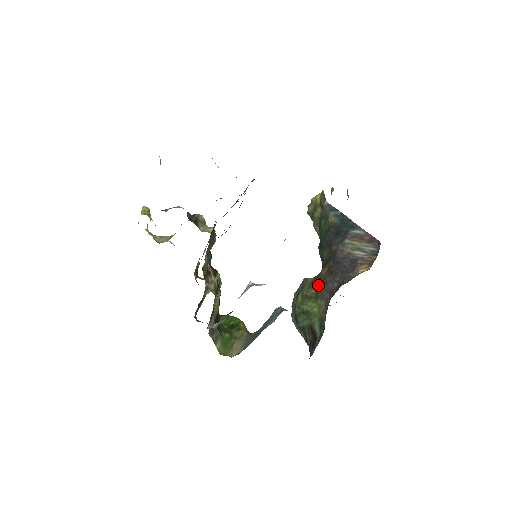
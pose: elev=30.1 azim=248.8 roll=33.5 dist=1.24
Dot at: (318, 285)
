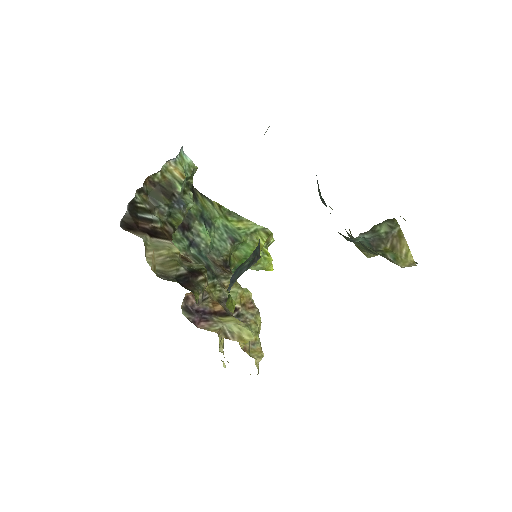
Dot at: occluded
